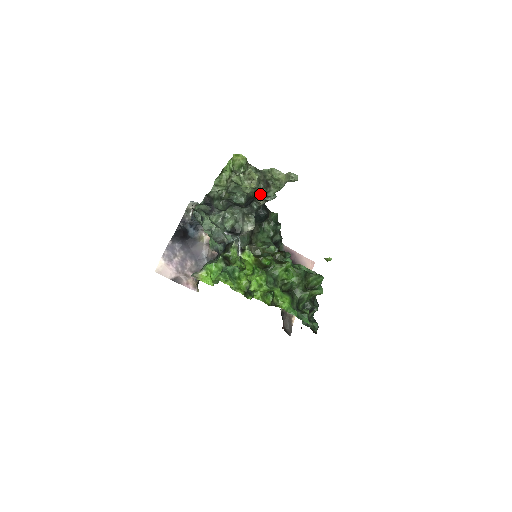
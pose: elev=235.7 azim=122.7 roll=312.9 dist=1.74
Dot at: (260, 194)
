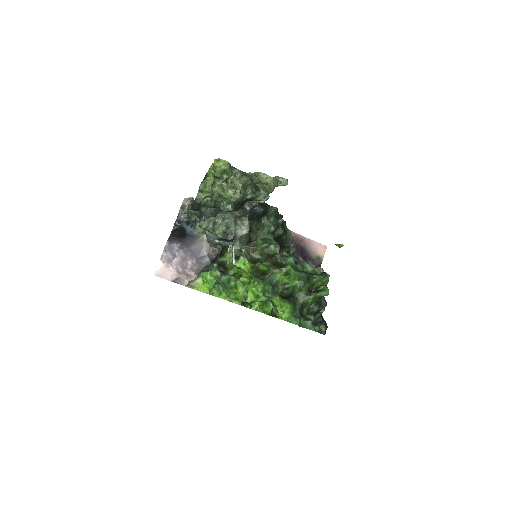
Dot at: (249, 199)
